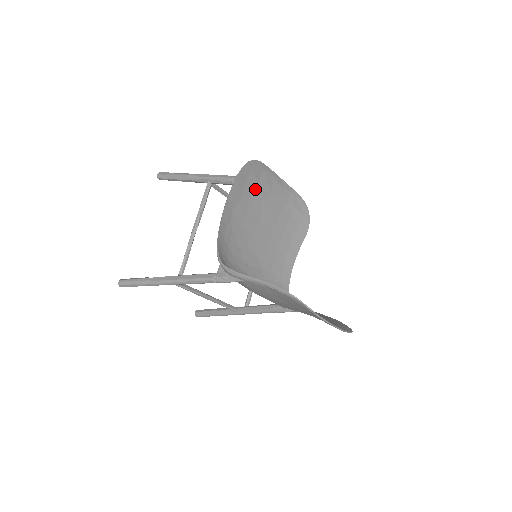
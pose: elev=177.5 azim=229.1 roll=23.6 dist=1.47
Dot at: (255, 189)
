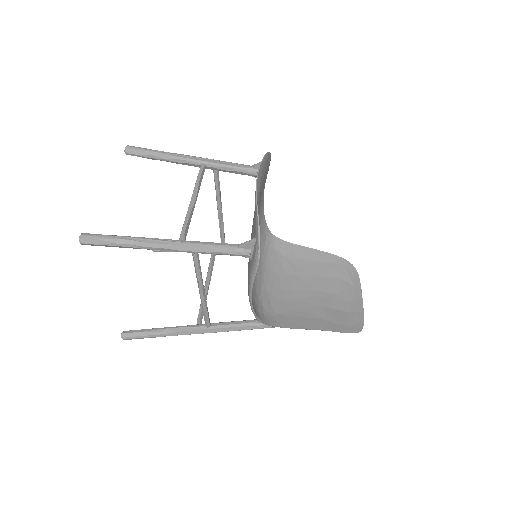
Dot at: occluded
